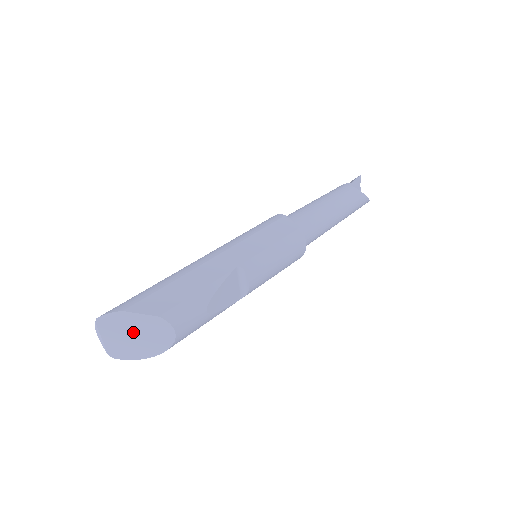
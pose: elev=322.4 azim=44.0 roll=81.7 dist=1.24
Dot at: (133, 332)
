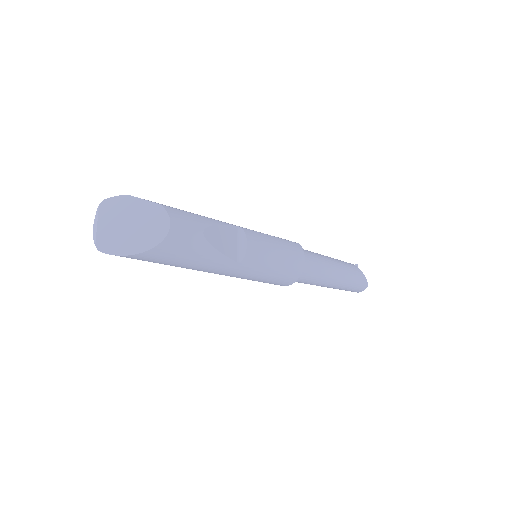
Dot at: (130, 220)
